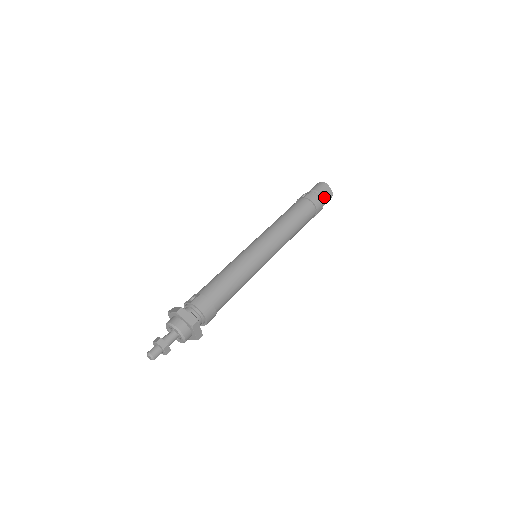
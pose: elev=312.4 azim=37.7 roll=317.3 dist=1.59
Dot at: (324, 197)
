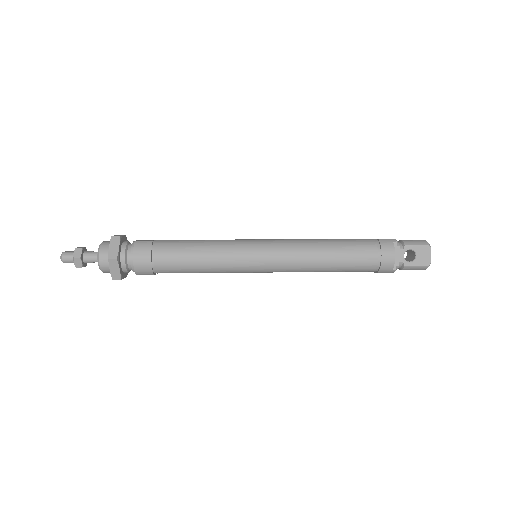
Dot at: (412, 259)
